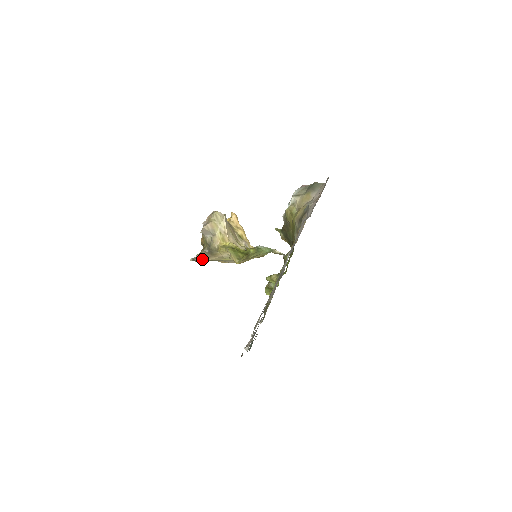
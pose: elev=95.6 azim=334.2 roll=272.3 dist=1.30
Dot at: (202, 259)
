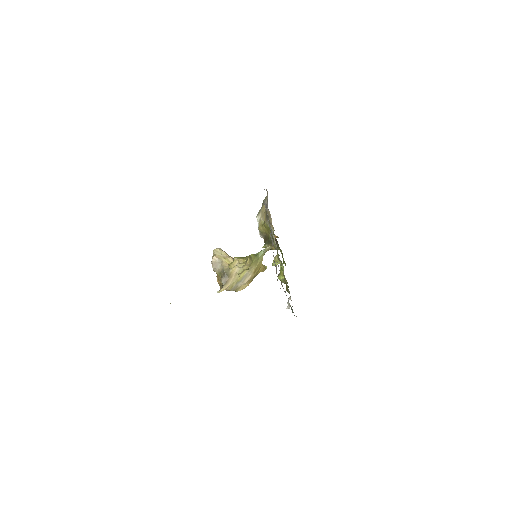
Dot at: (224, 286)
